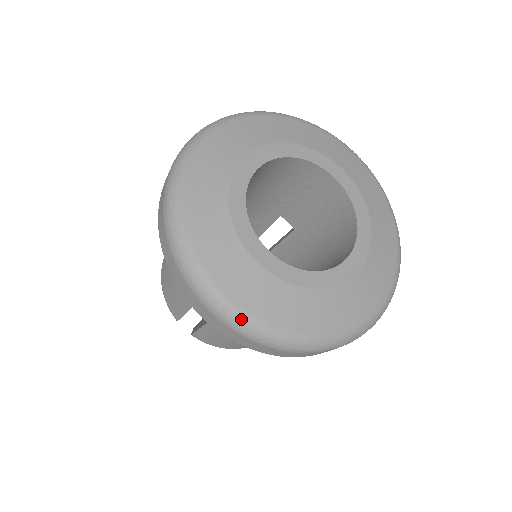
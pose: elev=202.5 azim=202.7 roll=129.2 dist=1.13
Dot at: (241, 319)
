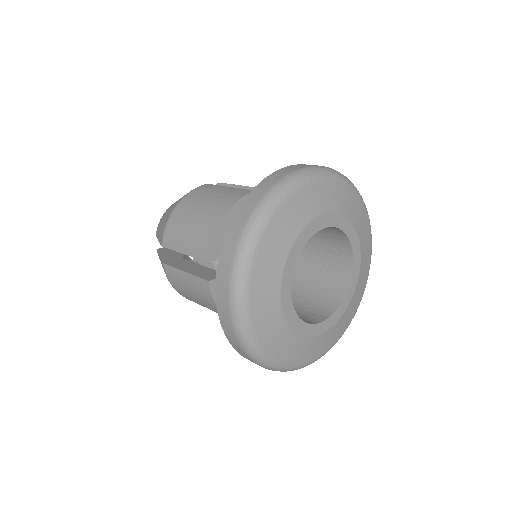
Dot at: occluded
